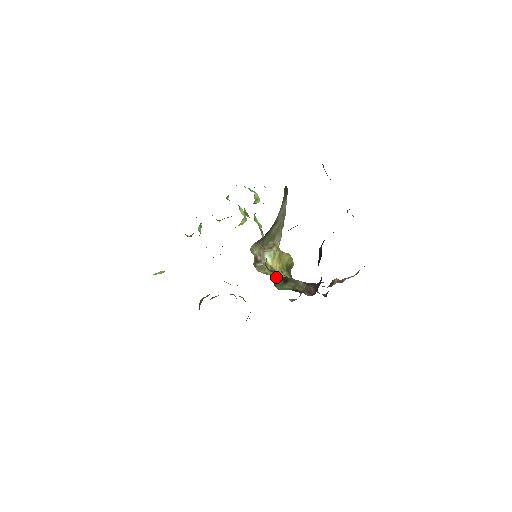
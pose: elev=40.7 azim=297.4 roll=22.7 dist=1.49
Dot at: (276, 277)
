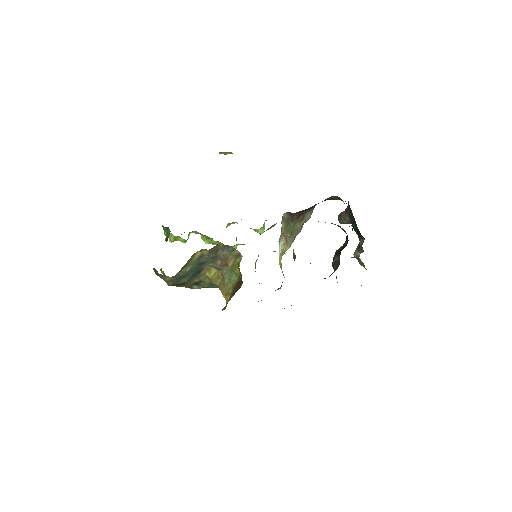
Dot at: (293, 252)
